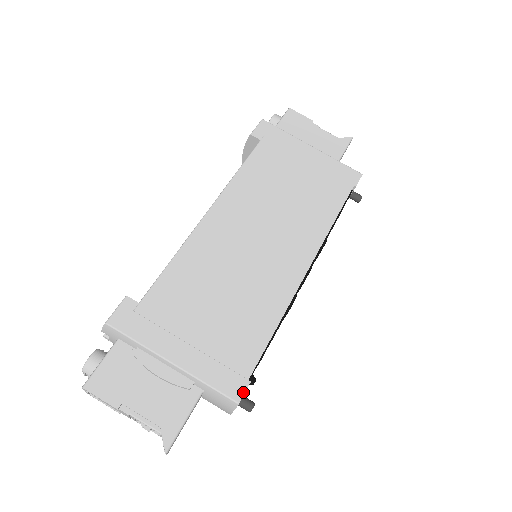
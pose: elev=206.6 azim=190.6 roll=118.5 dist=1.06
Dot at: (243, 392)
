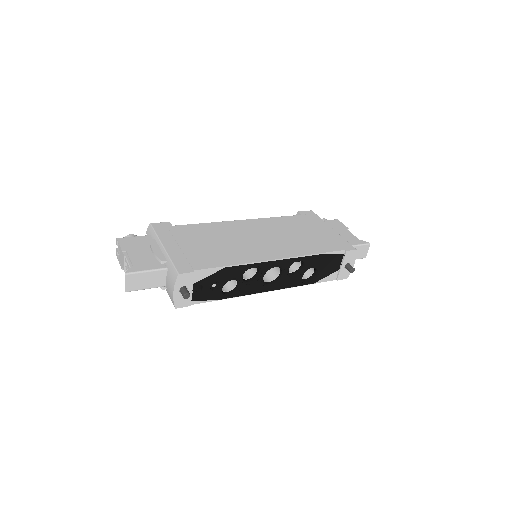
Dot at: (186, 272)
